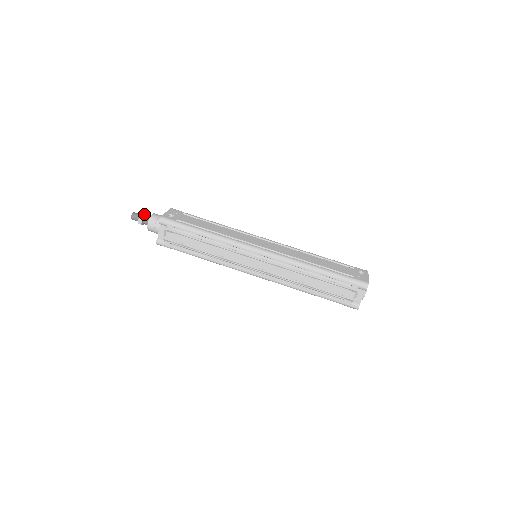
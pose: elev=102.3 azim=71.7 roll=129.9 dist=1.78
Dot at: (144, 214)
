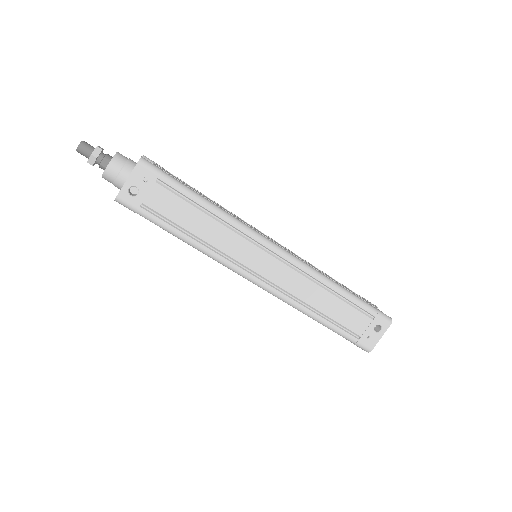
Dot at: (95, 159)
